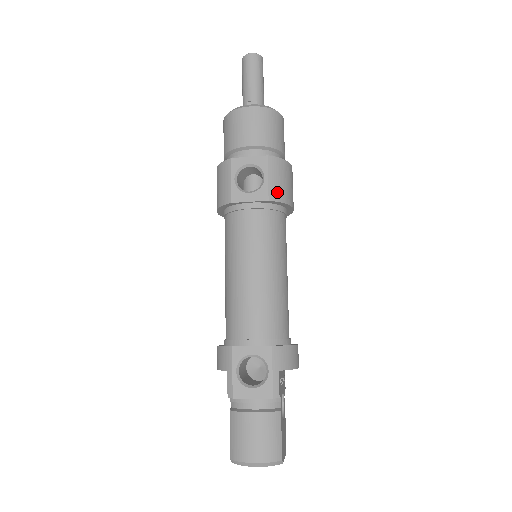
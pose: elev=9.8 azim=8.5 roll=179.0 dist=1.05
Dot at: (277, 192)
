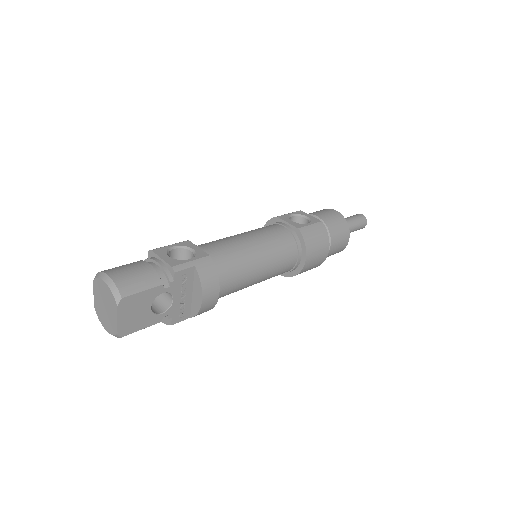
Dot at: (307, 233)
